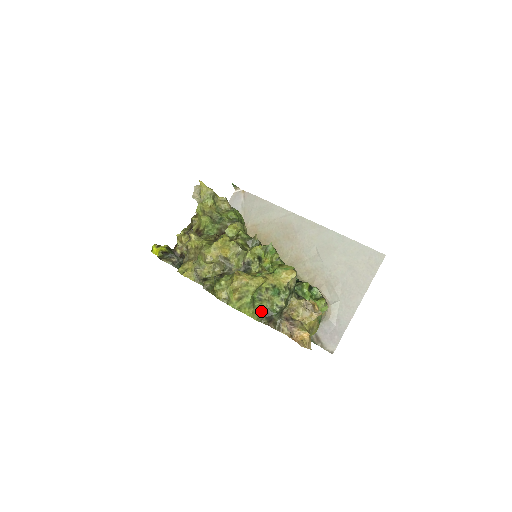
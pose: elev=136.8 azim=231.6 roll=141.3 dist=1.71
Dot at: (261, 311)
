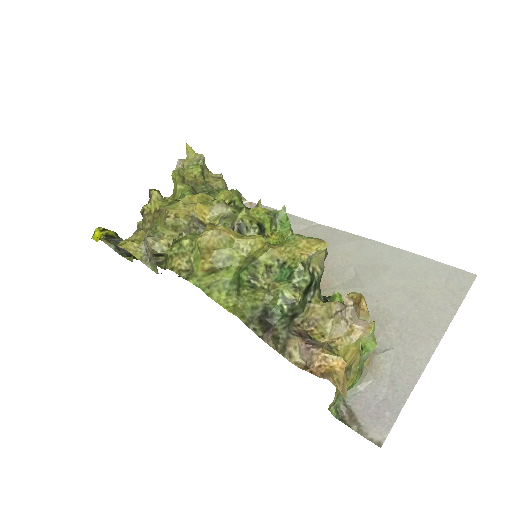
Dot at: (251, 305)
